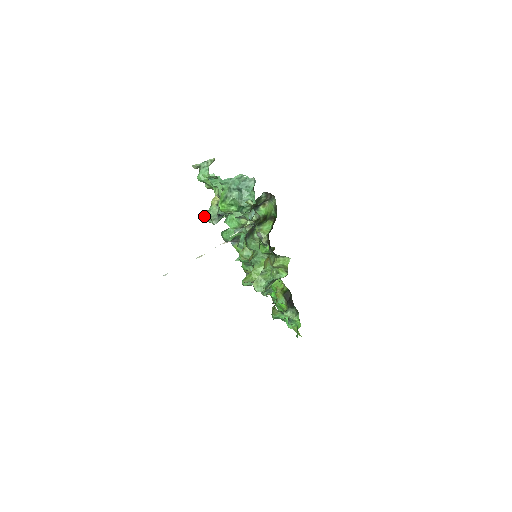
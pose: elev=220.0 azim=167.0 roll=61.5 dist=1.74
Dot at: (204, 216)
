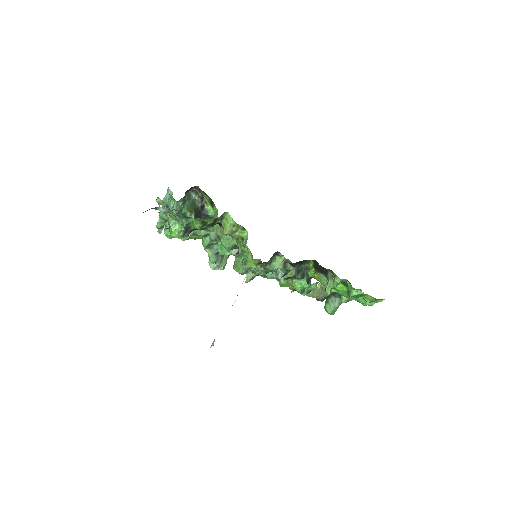
Dot at: (211, 268)
